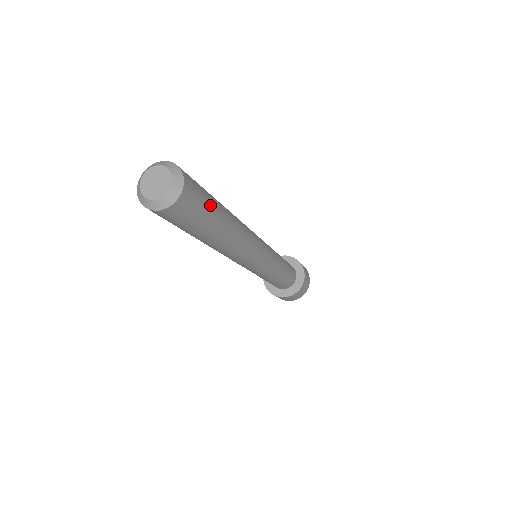
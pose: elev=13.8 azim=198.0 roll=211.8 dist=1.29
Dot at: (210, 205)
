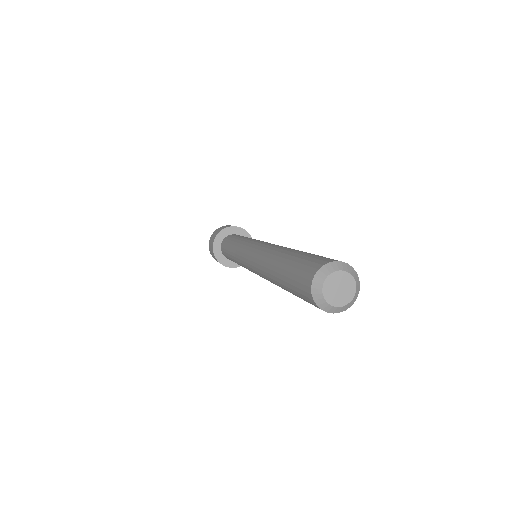
Dot at: occluded
